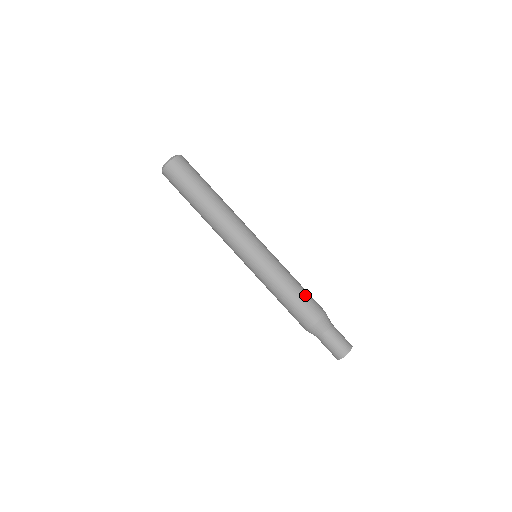
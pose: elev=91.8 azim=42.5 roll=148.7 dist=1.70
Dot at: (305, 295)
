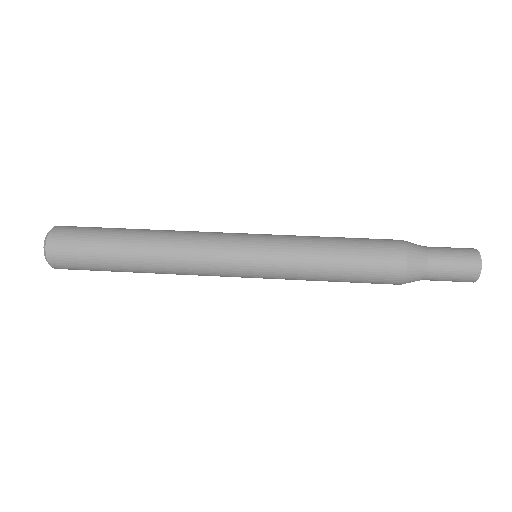
Dot at: (360, 247)
